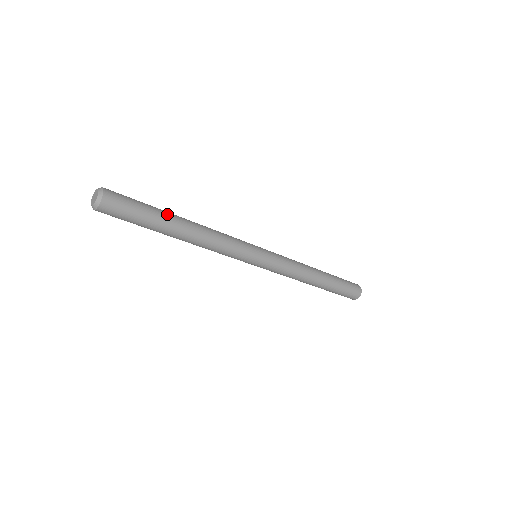
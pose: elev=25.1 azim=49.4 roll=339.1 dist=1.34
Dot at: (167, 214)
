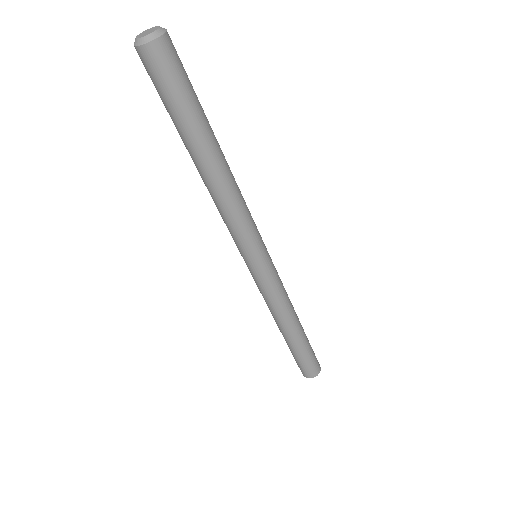
Dot at: (207, 131)
